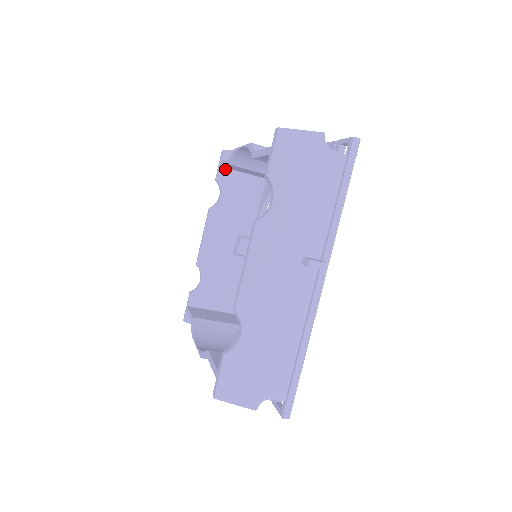
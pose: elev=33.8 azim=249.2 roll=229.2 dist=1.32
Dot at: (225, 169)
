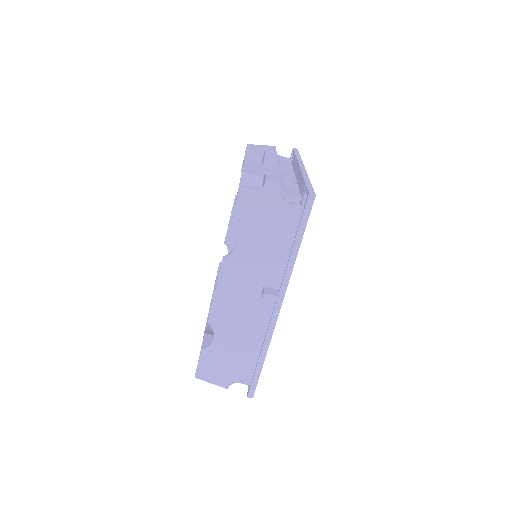
Dot at: occluded
